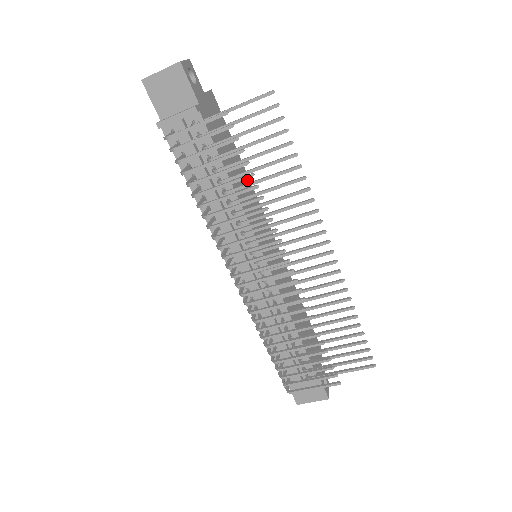
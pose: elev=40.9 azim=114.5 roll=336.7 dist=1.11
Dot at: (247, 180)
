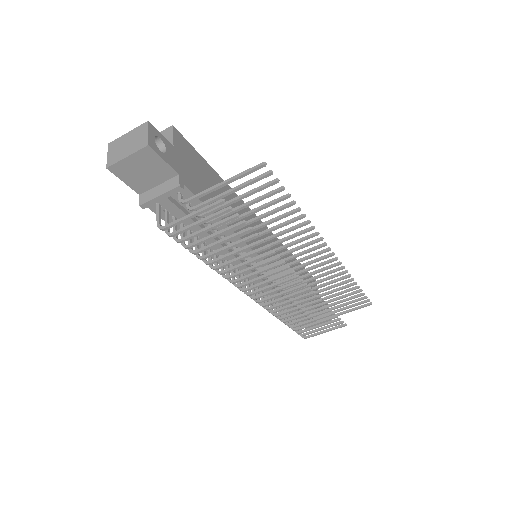
Dot at: (231, 194)
